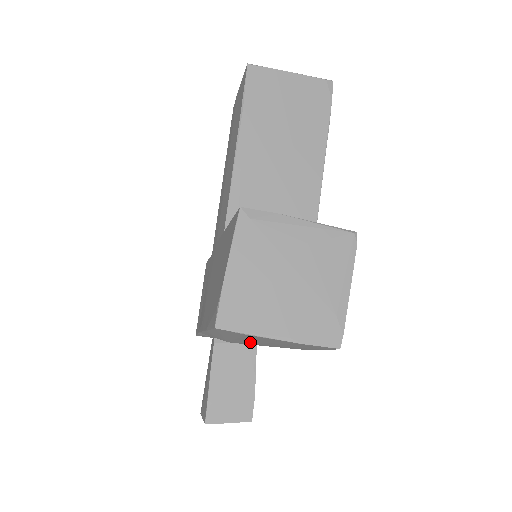
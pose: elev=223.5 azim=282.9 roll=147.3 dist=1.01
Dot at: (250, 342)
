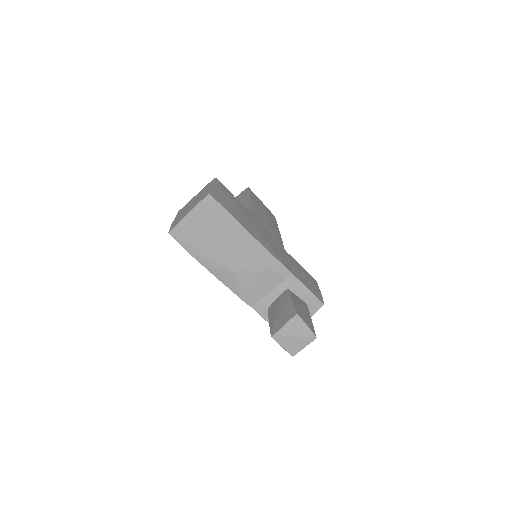
Dot at: (215, 247)
